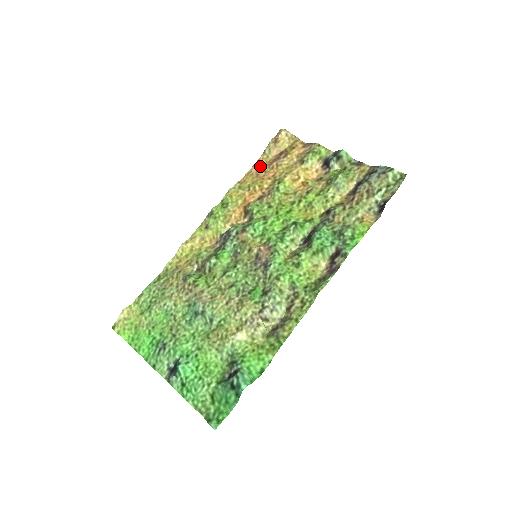
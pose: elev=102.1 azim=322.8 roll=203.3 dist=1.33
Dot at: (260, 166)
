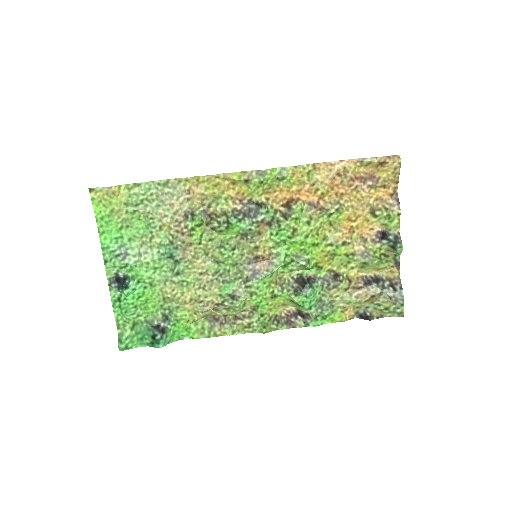
Dot at: (345, 170)
